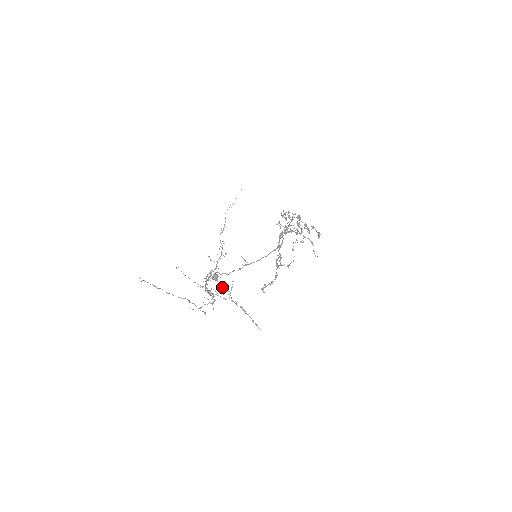
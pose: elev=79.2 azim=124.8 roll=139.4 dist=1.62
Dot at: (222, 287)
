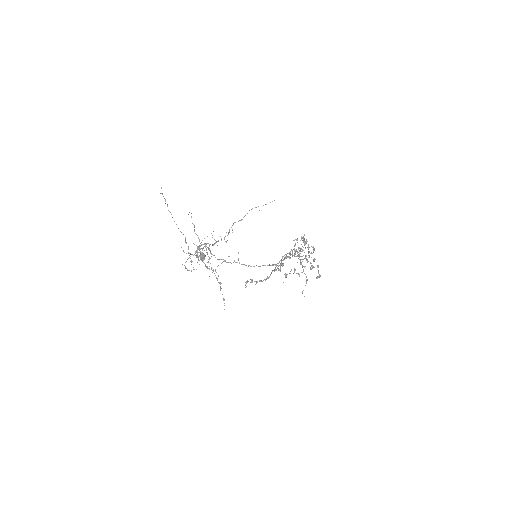
Dot at: (208, 262)
